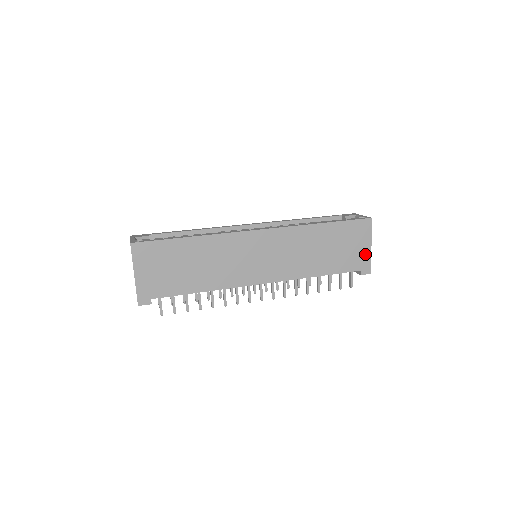
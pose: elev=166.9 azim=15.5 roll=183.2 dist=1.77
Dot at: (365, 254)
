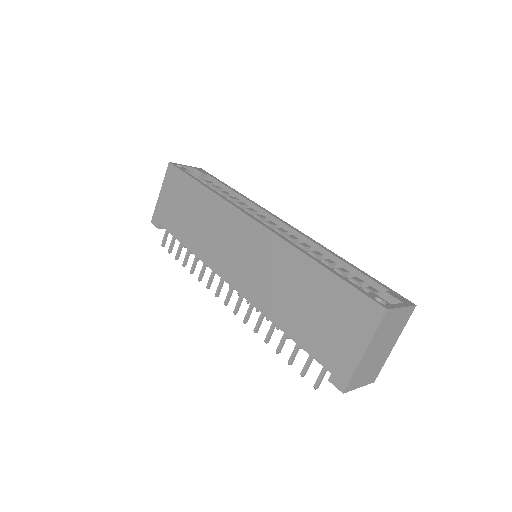
Dot at: (350, 356)
